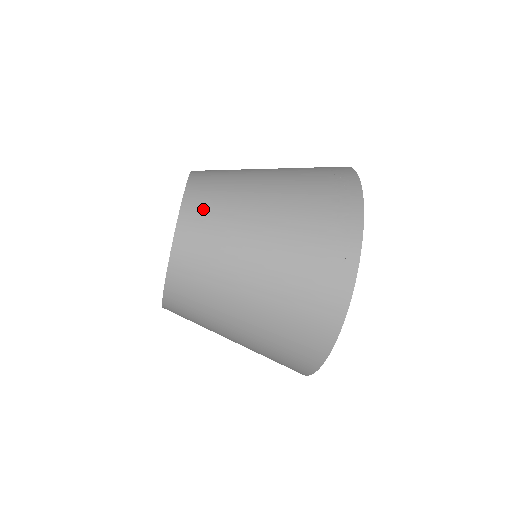
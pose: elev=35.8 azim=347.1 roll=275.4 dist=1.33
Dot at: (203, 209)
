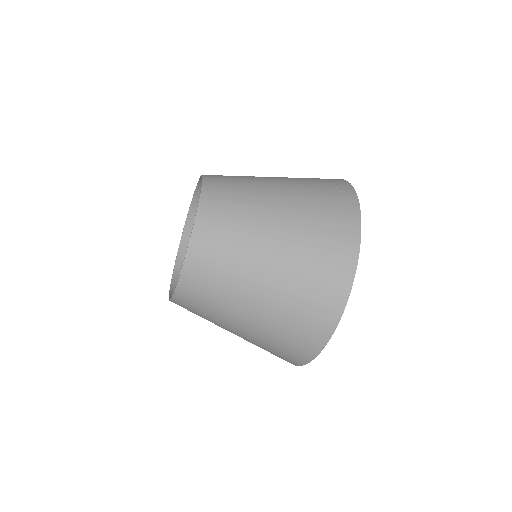
Dot at: (222, 178)
